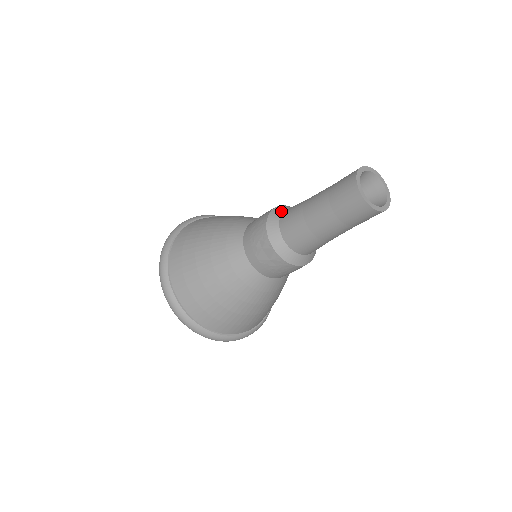
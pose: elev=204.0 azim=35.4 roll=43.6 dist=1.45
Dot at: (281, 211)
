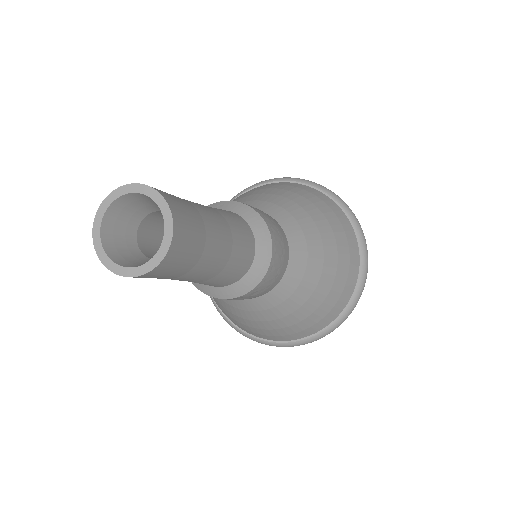
Dot at: occluded
